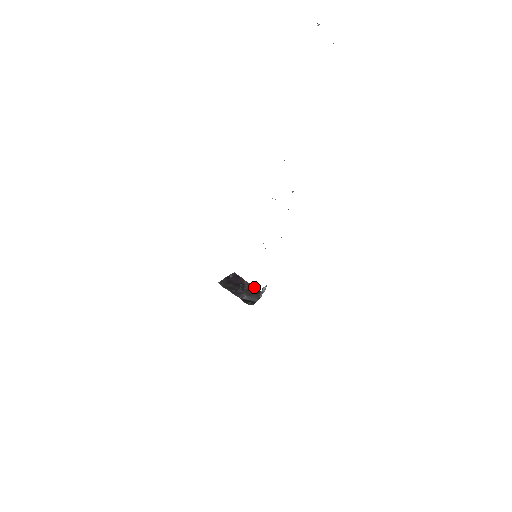
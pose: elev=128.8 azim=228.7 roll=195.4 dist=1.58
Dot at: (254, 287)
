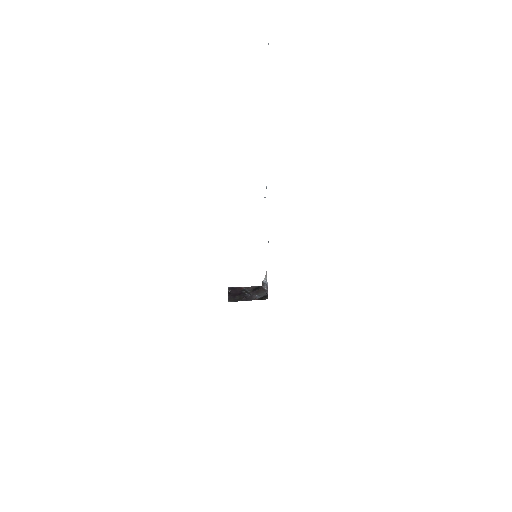
Dot at: (253, 287)
